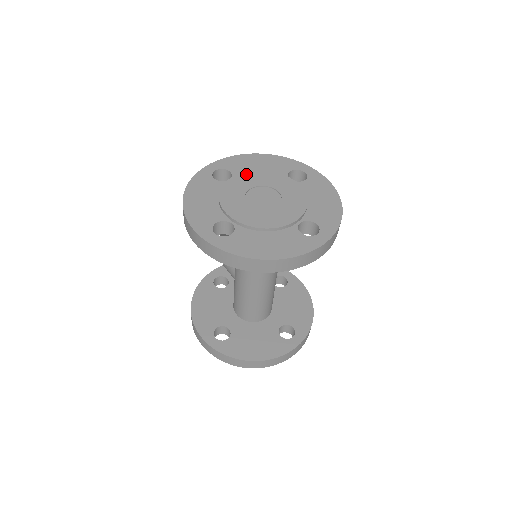
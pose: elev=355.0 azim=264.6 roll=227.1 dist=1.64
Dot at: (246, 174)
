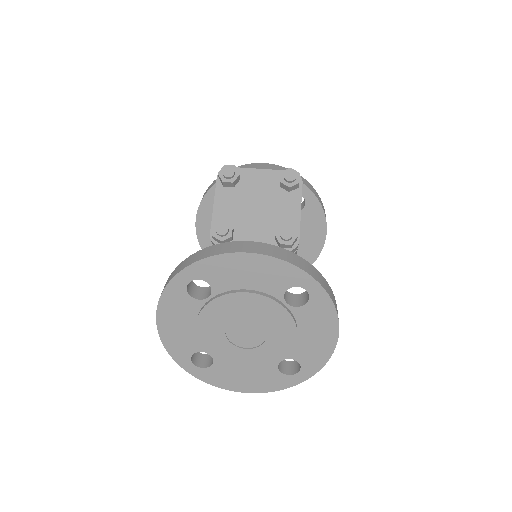
Dot at: (228, 298)
